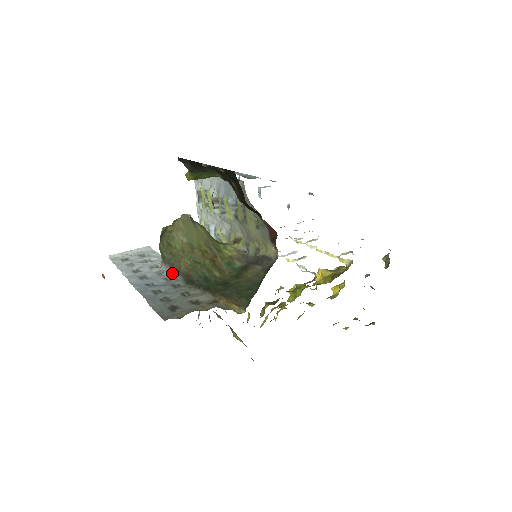
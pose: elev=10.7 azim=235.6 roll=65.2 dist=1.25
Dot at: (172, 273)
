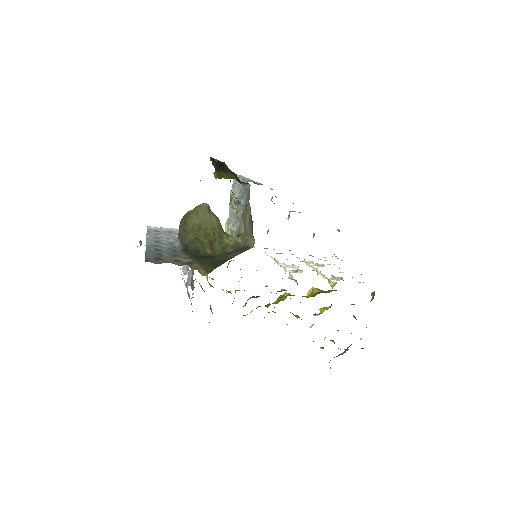
Dot at: (179, 244)
